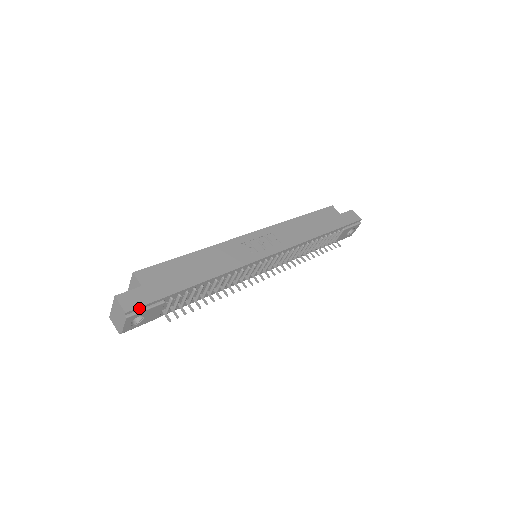
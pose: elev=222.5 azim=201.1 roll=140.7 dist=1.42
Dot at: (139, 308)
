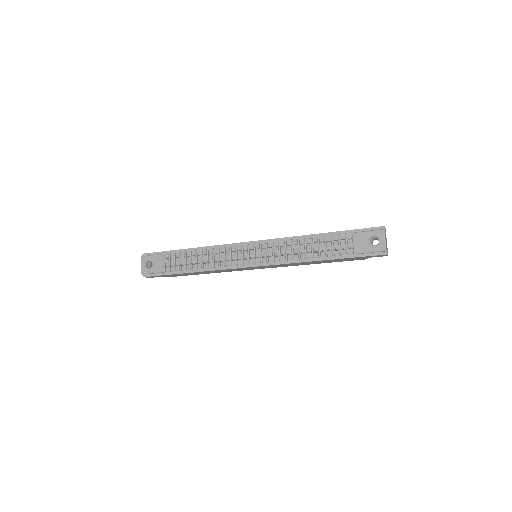
Dot at: (150, 254)
